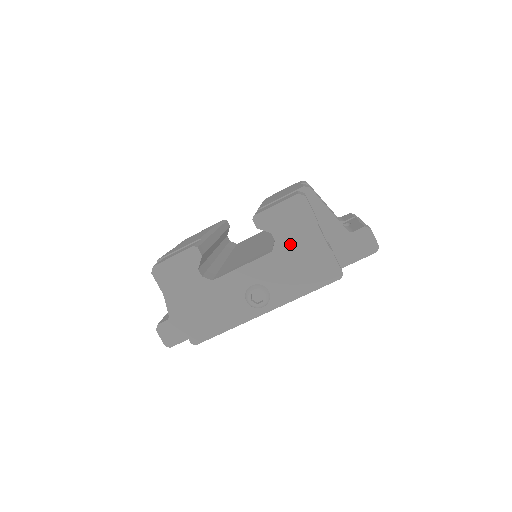
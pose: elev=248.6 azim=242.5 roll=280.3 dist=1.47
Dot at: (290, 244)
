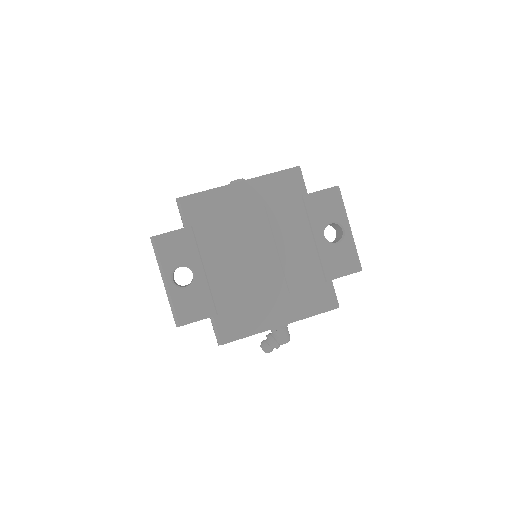
Dot at: occluded
